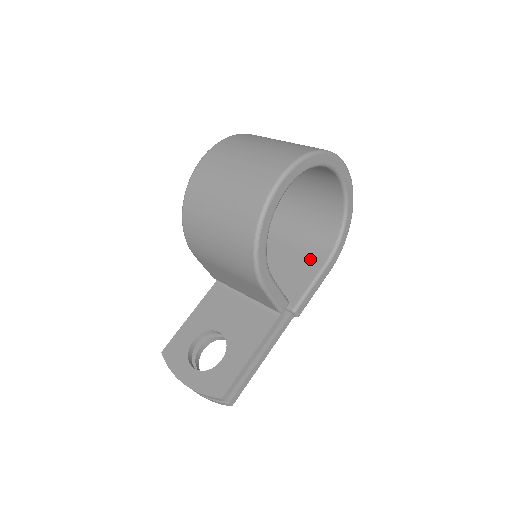
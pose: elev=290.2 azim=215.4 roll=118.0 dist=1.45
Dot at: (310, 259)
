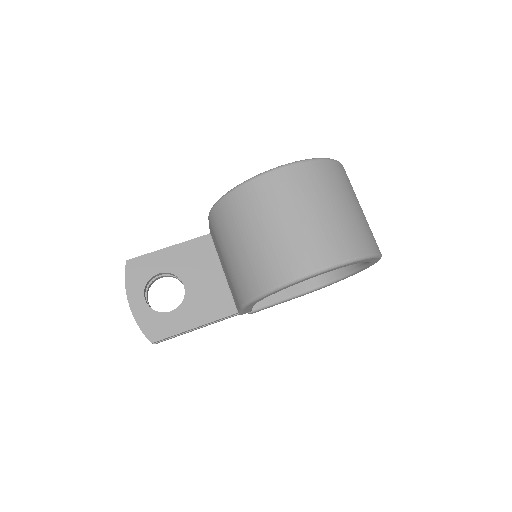
Dot at: occluded
